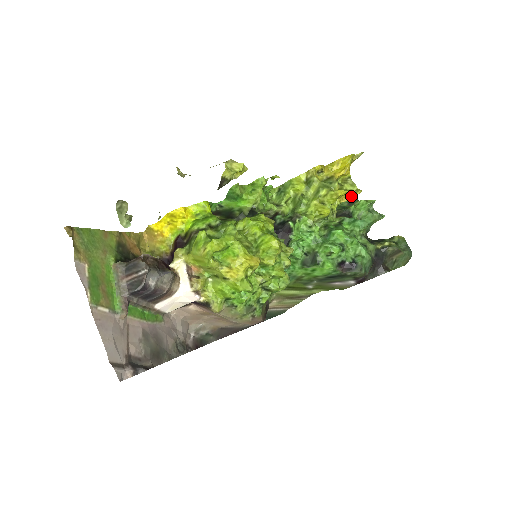
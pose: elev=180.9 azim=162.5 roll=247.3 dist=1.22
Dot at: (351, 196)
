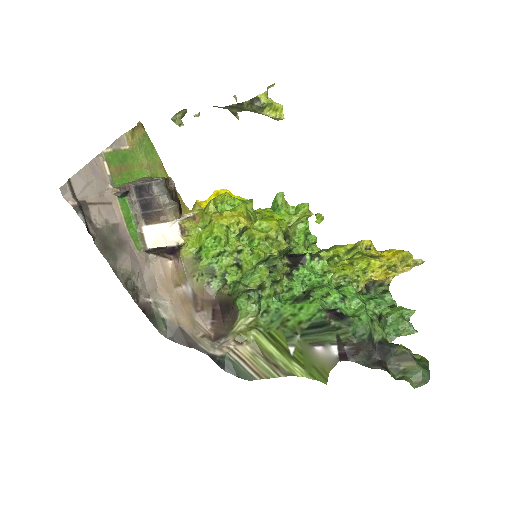
Dot at: (392, 302)
